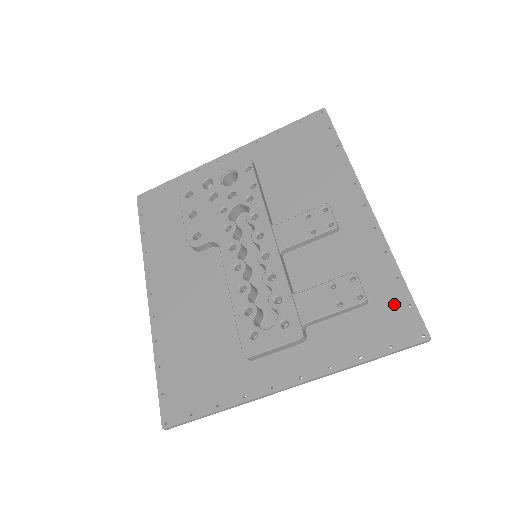
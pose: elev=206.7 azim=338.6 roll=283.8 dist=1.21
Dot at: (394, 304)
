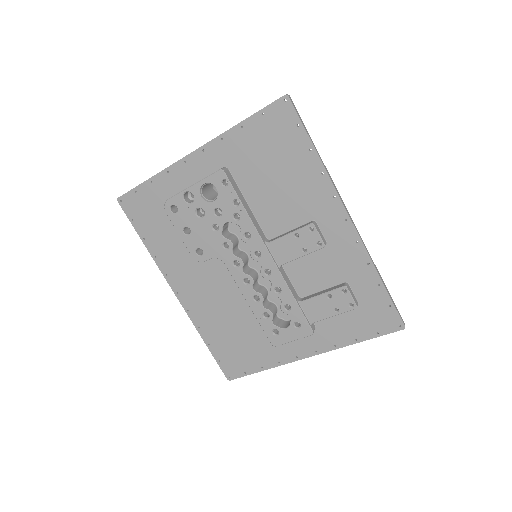
Dot at: (378, 305)
